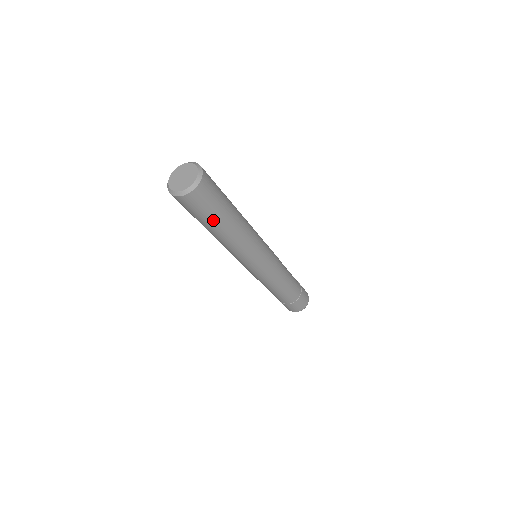
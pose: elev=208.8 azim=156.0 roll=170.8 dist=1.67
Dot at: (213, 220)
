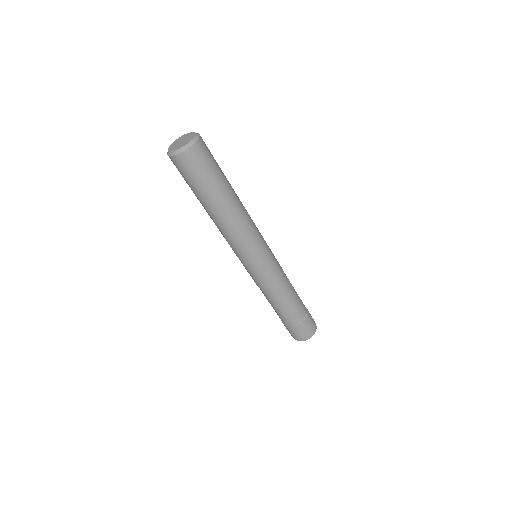
Dot at: (213, 186)
